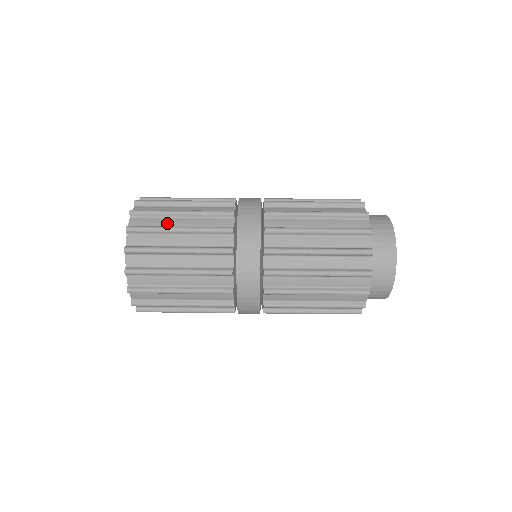
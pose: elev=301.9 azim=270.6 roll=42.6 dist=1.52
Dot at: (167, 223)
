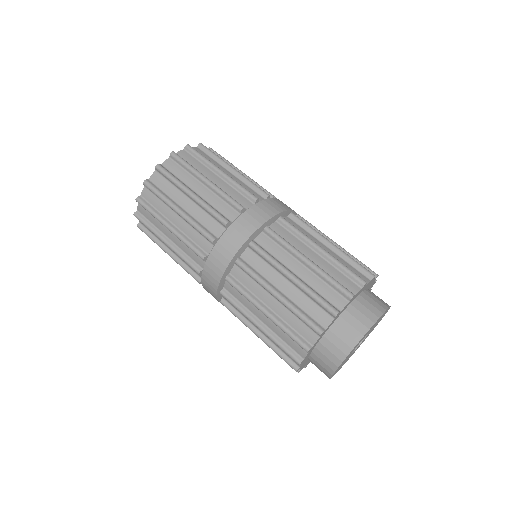
Dot at: (165, 212)
